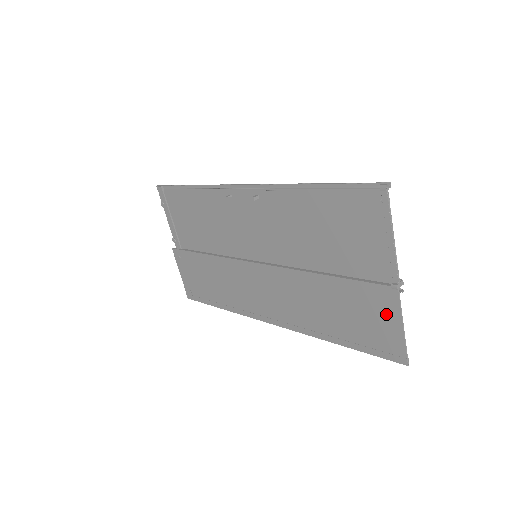
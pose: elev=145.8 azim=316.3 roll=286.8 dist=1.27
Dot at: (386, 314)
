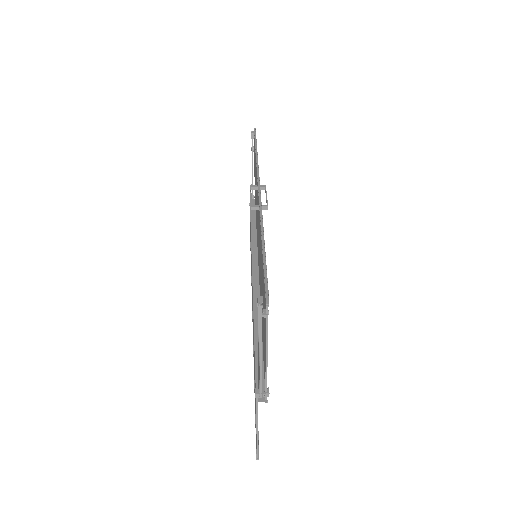
Dot at: occluded
